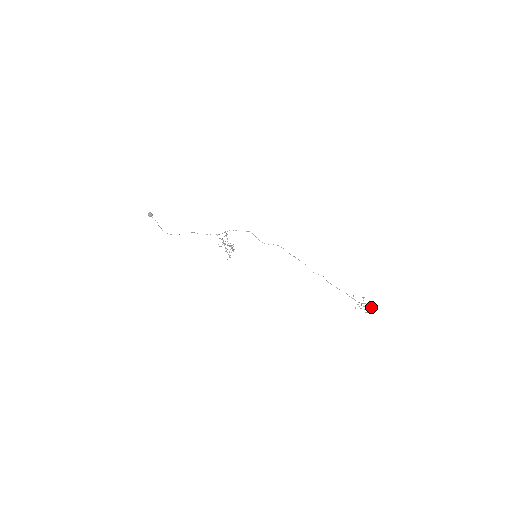
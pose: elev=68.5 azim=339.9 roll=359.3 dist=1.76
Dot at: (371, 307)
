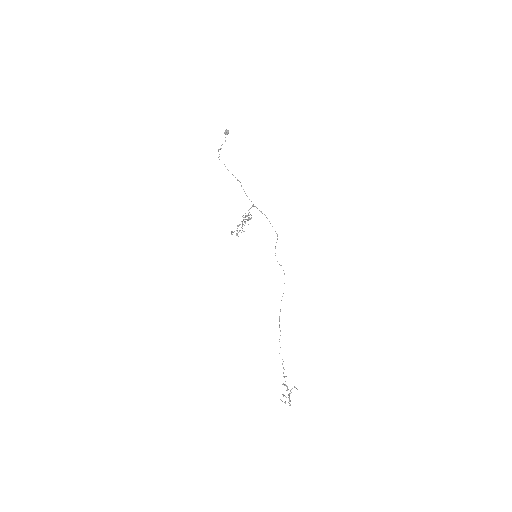
Dot at: (290, 401)
